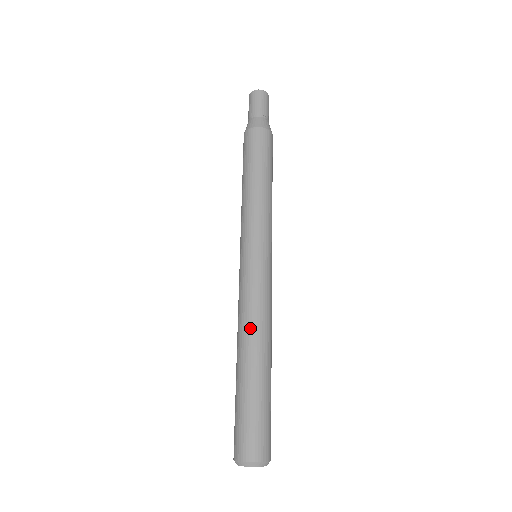
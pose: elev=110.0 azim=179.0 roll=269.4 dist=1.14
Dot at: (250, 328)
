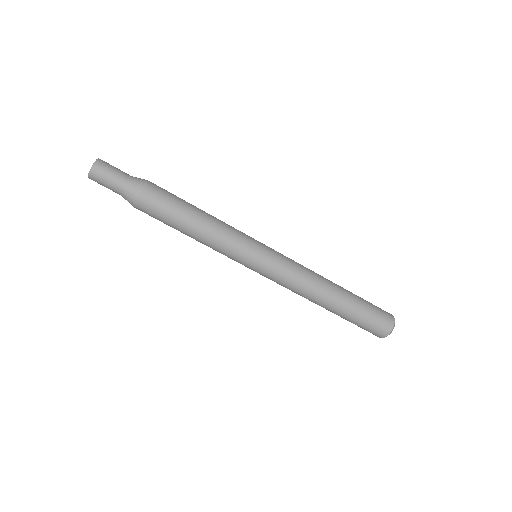
Dot at: occluded
